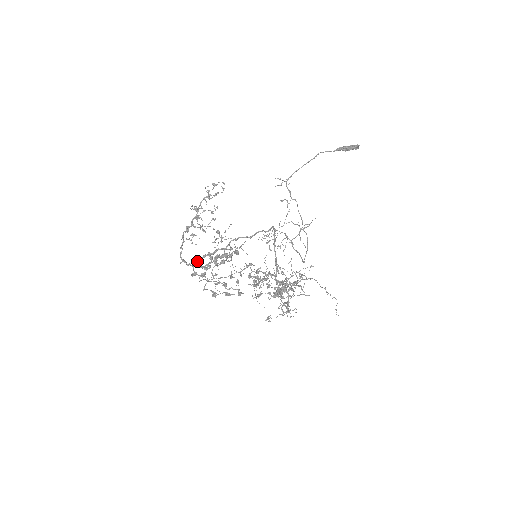
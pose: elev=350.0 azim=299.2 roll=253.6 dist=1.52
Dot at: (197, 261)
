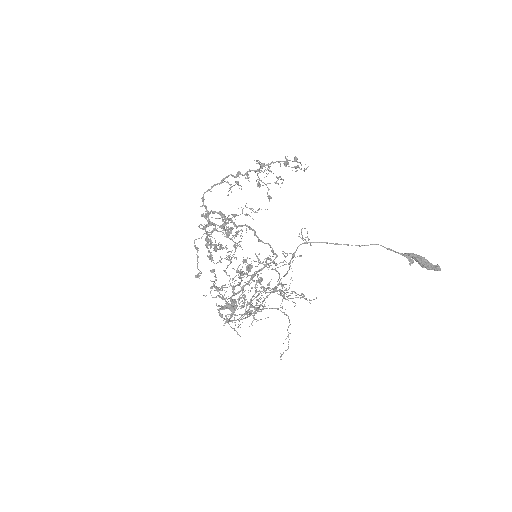
Dot at: occluded
